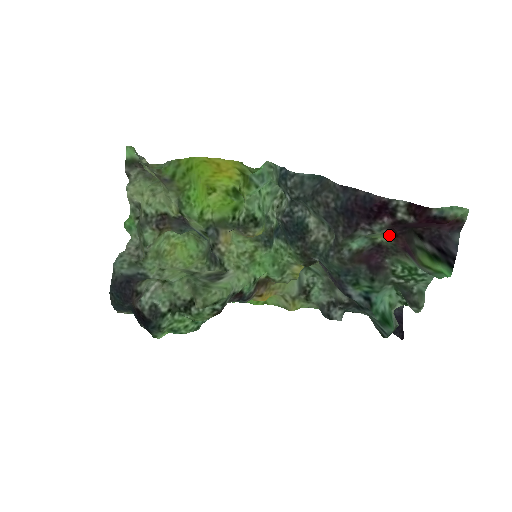
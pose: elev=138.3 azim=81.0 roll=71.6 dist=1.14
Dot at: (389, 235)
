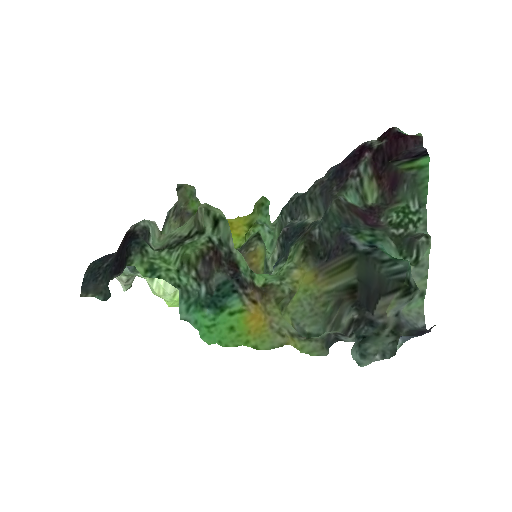
Dot at: (375, 182)
